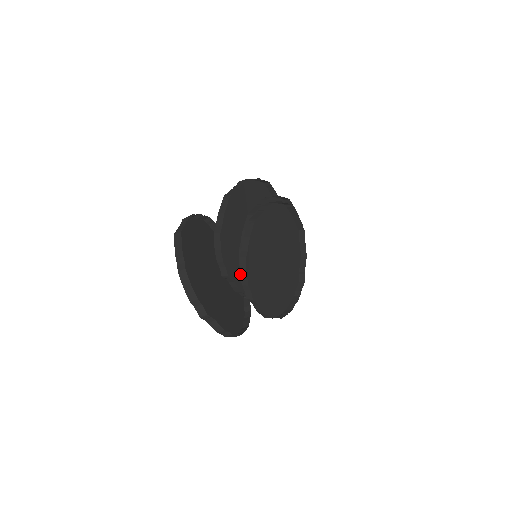
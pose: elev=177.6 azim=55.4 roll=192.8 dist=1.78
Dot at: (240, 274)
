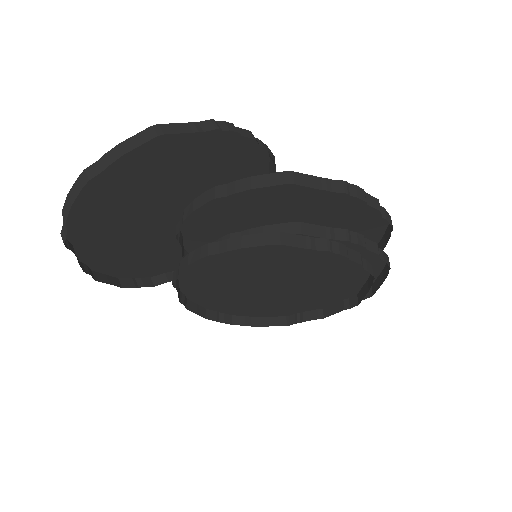
Dot at: (189, 253)
